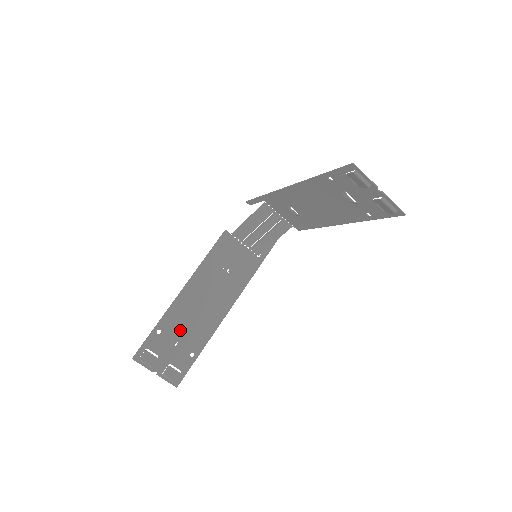
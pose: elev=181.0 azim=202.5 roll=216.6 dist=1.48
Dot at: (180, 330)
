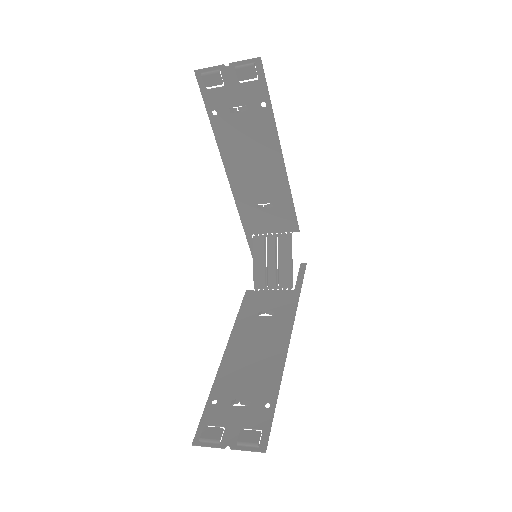
Dot at: (239, 389)
